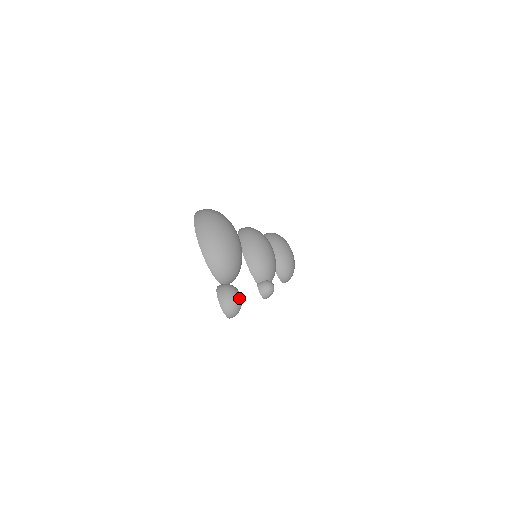
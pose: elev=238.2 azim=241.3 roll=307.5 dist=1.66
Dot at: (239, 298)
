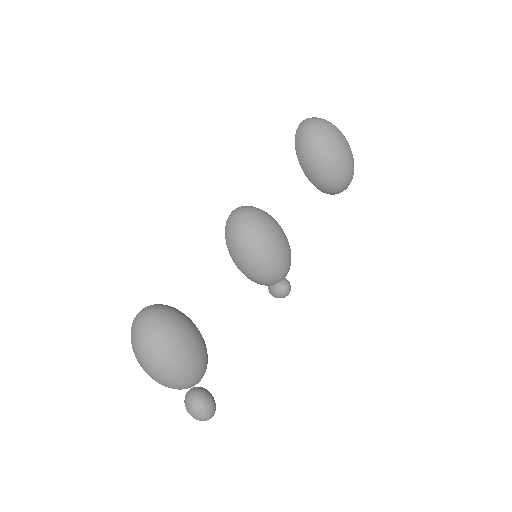
Dot at: (205, 414)
